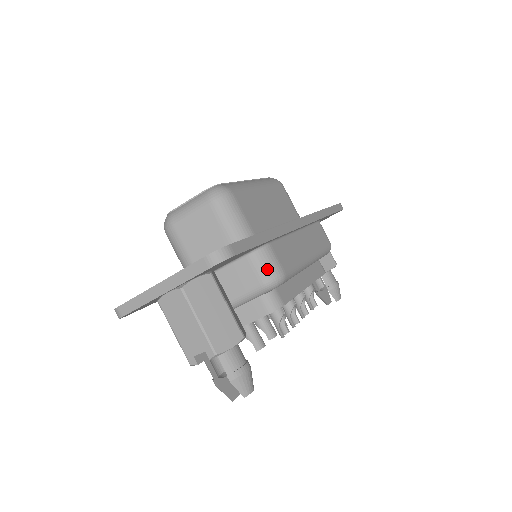
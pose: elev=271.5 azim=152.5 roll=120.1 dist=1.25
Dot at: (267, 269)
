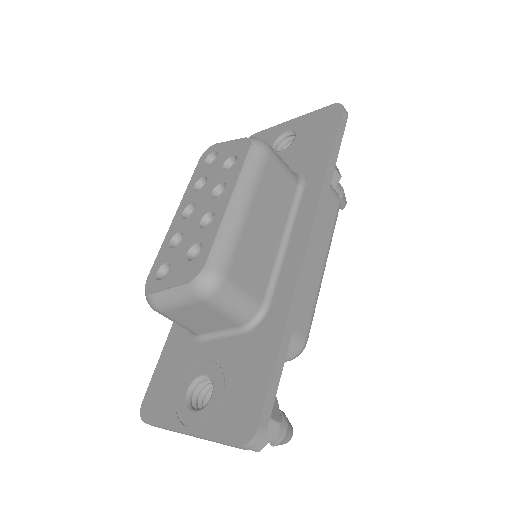
Dot at: (288, 351)
